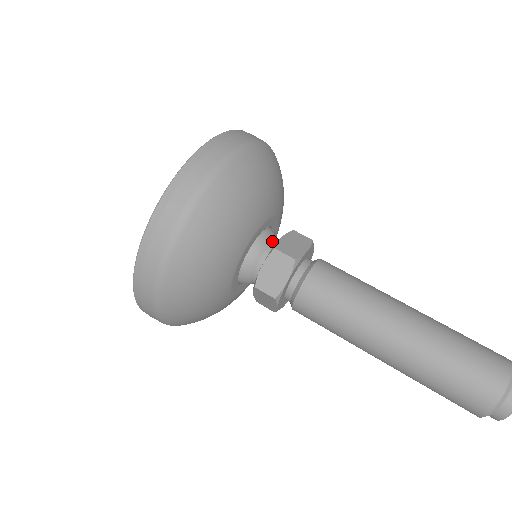
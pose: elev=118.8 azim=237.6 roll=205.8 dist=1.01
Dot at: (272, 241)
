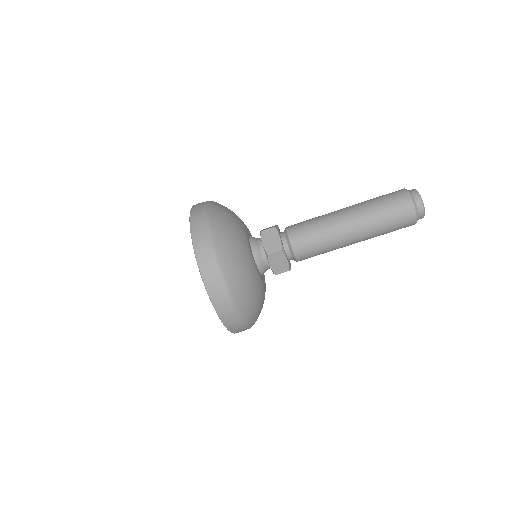
Dot at: (264, 263)
